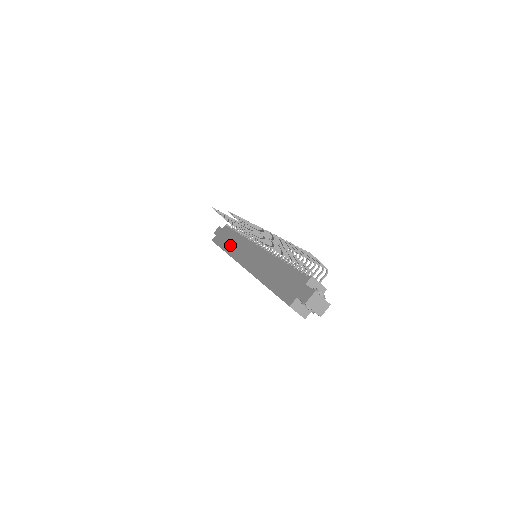
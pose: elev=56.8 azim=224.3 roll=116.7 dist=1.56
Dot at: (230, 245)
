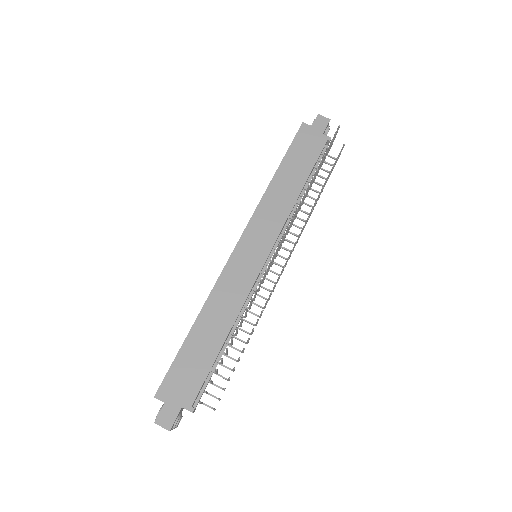
Dot at: (281, 187)
